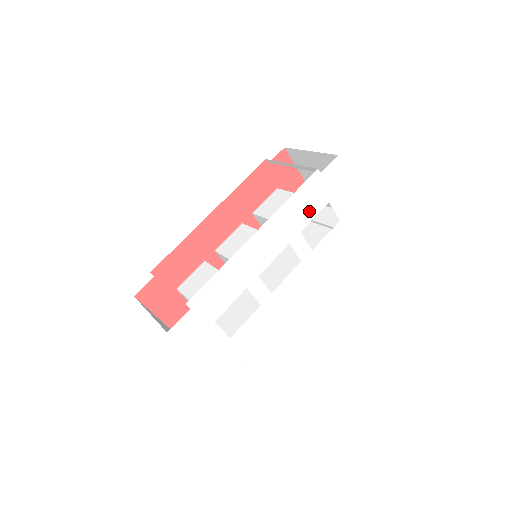
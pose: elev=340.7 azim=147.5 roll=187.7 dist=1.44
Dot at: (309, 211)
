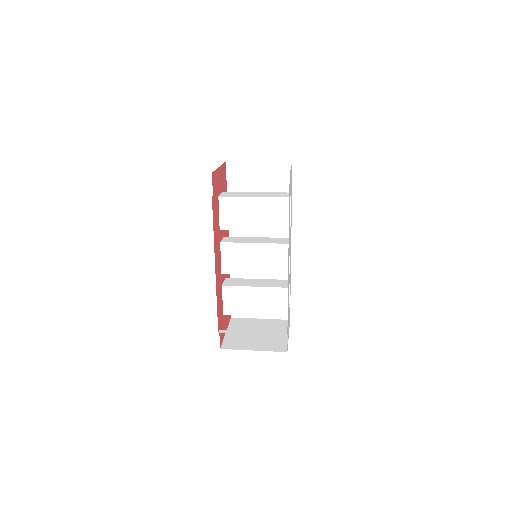
Dot at: occluded
